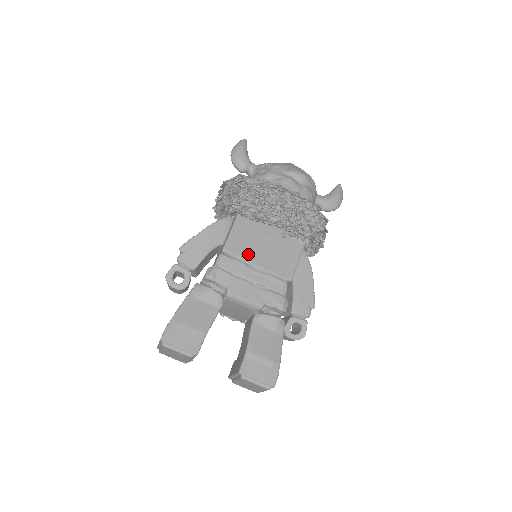
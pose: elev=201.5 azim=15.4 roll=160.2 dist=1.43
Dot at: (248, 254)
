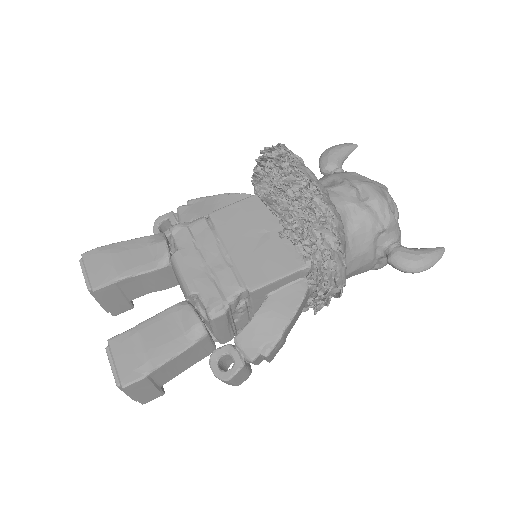
Dot at: (230, 233)
